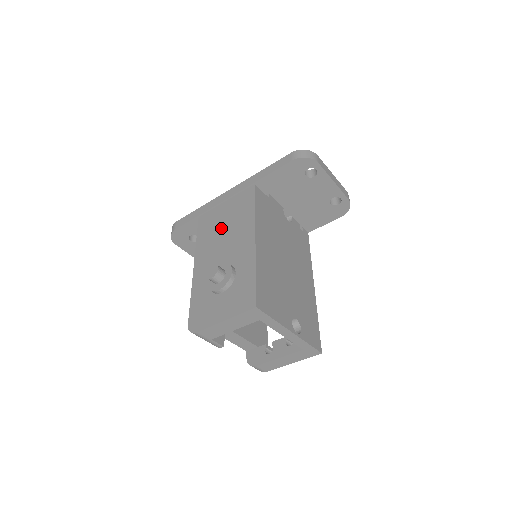
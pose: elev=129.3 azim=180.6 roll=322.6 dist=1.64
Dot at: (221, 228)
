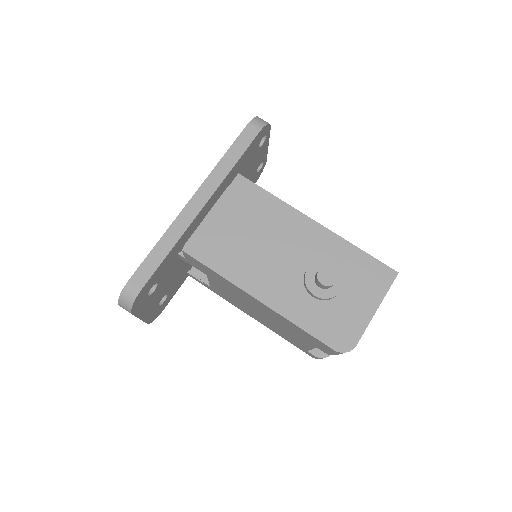
Dot at: (247, 239)
